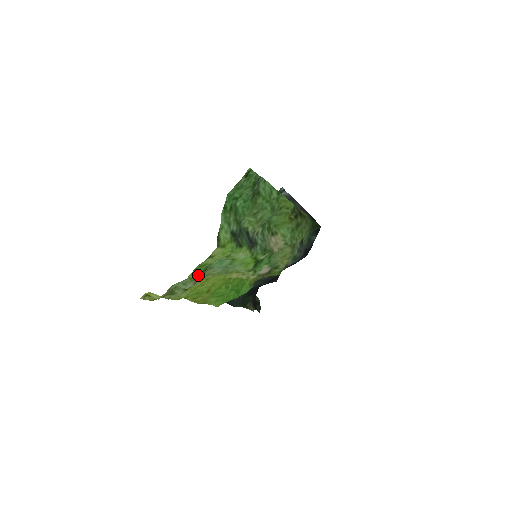
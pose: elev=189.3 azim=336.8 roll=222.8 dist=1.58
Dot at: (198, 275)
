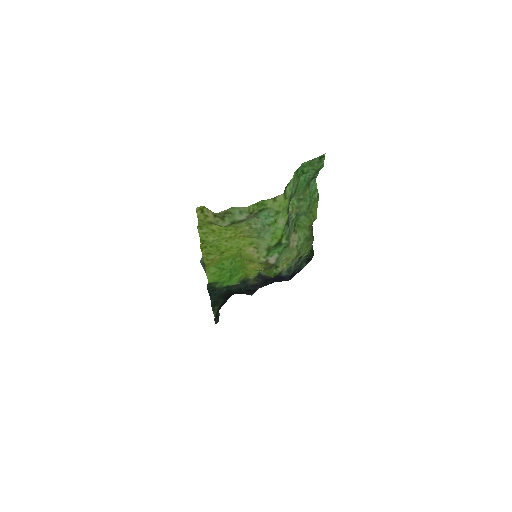
Dot at: (254, 211)
